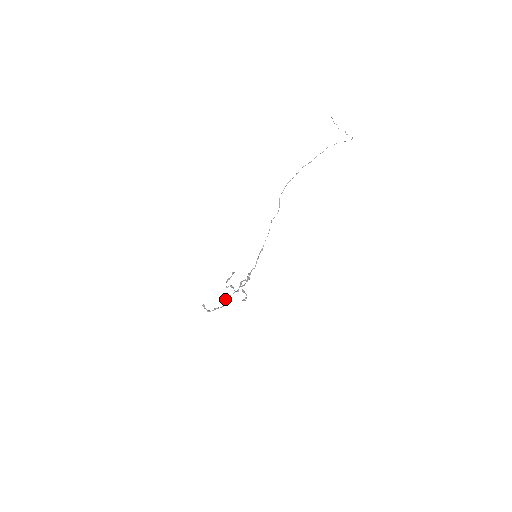
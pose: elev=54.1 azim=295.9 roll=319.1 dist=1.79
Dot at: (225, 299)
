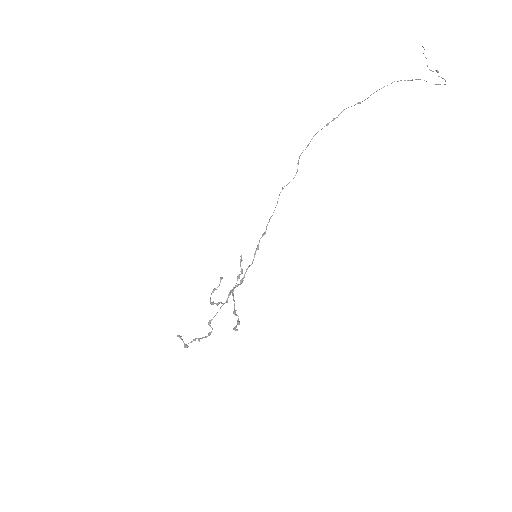
Dot at: (209, 323)
